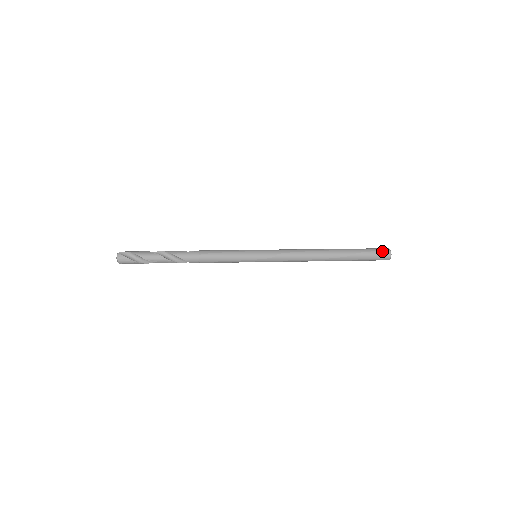
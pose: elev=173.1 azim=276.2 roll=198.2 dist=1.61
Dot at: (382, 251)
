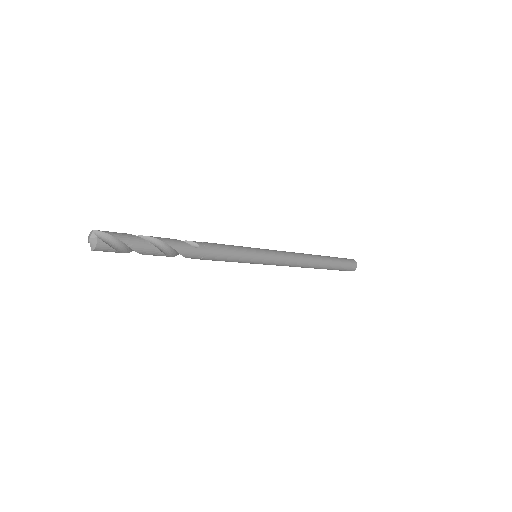
Dot at: (353, 265)
